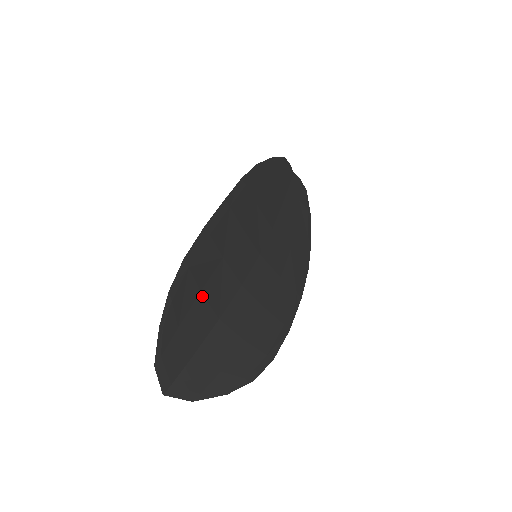
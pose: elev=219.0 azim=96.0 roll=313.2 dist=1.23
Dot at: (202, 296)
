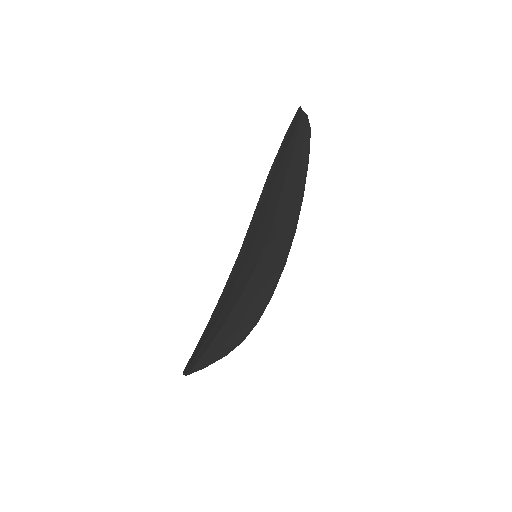
Dot at: (215, 325)
